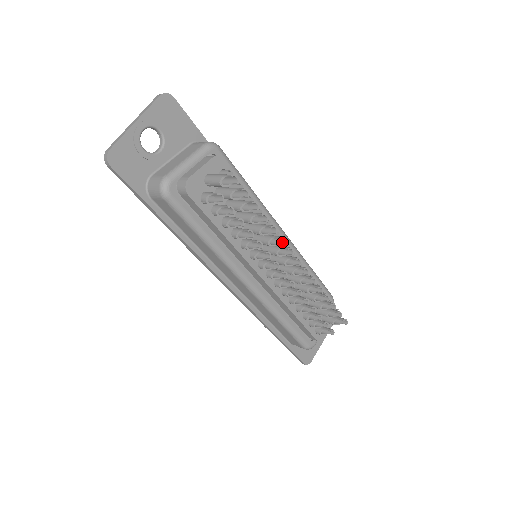
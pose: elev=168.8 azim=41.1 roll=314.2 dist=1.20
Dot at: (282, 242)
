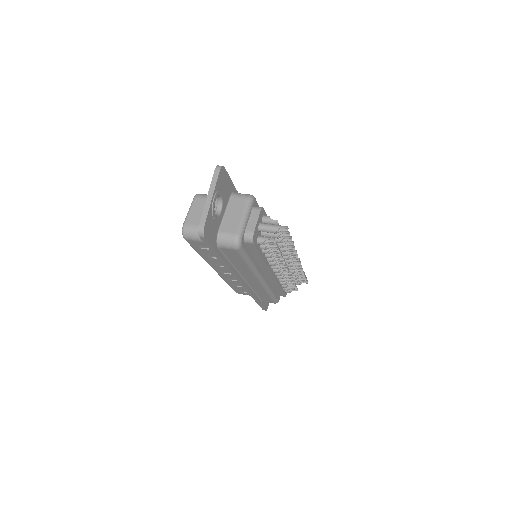
Dot at: (294, 253)
